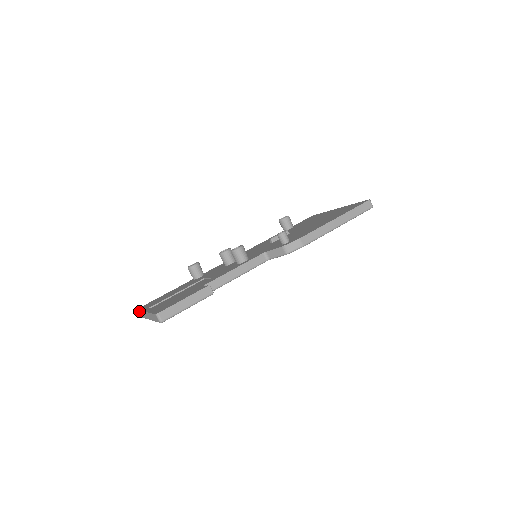
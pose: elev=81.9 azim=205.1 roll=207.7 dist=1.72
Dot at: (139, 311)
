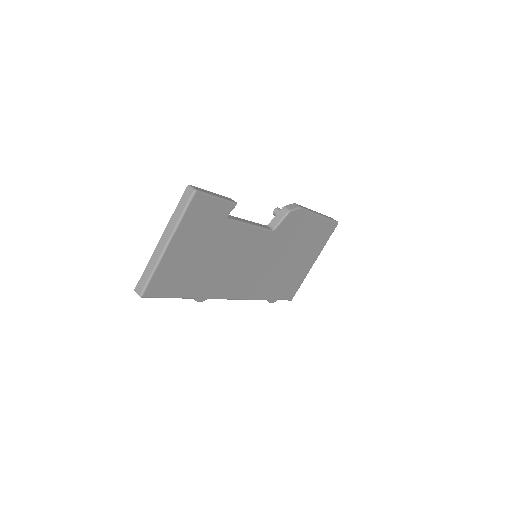
Dot at: (144, 272)
